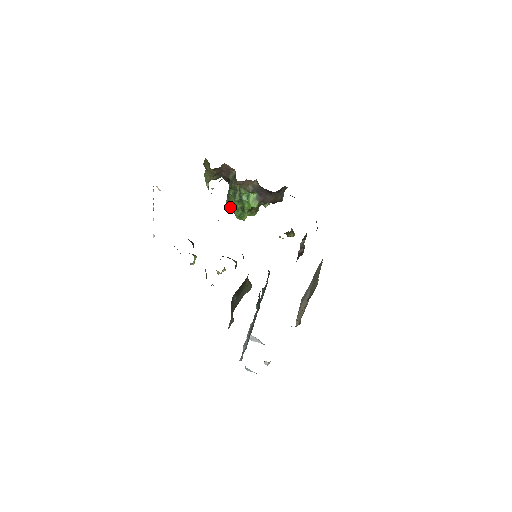
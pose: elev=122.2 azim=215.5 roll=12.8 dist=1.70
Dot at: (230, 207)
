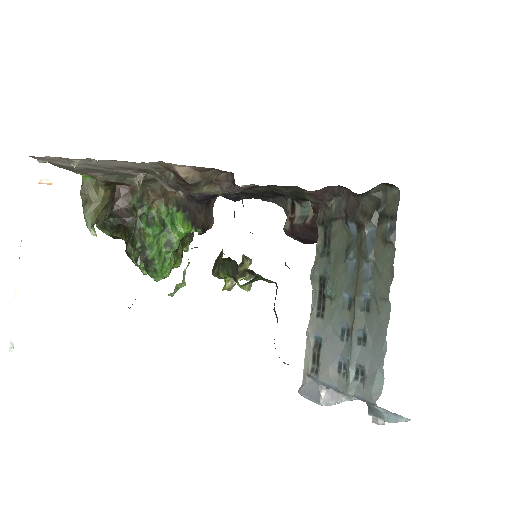
Dot at: (146, 251)
